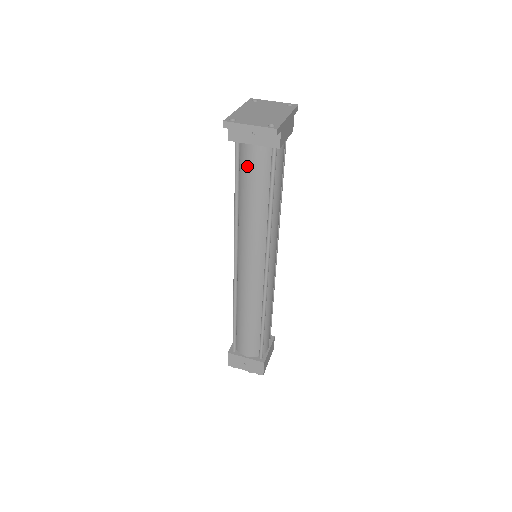
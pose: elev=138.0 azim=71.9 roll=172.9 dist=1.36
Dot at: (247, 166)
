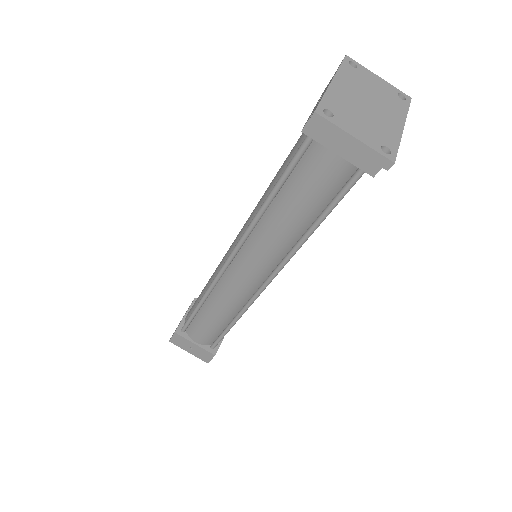
Dot at: (309, 173)
